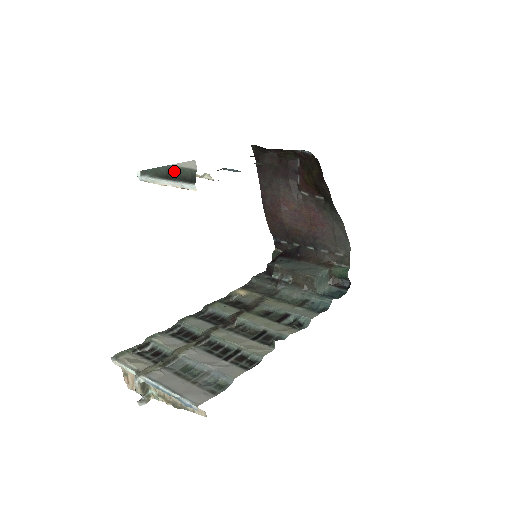
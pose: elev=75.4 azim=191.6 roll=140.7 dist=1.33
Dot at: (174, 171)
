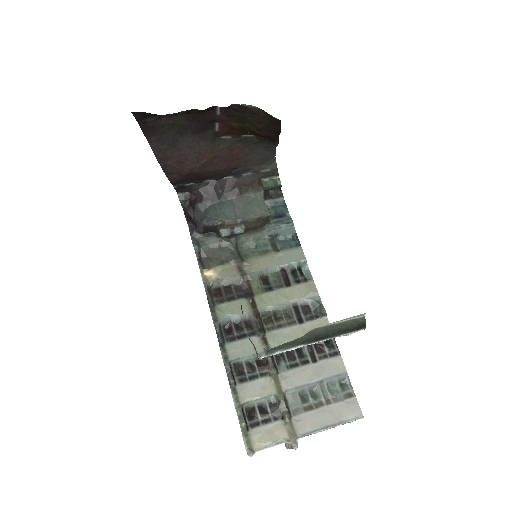
Dot at: (327, 330)
